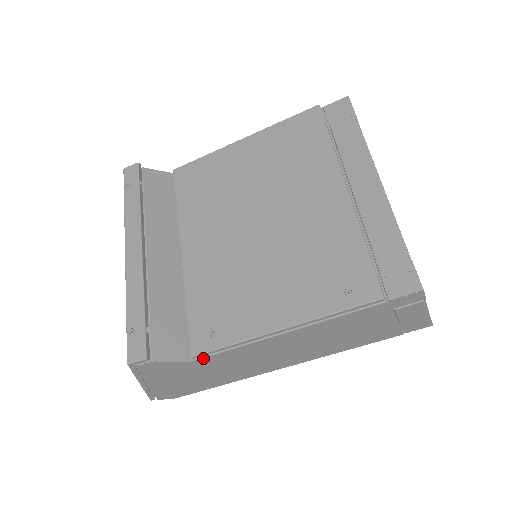
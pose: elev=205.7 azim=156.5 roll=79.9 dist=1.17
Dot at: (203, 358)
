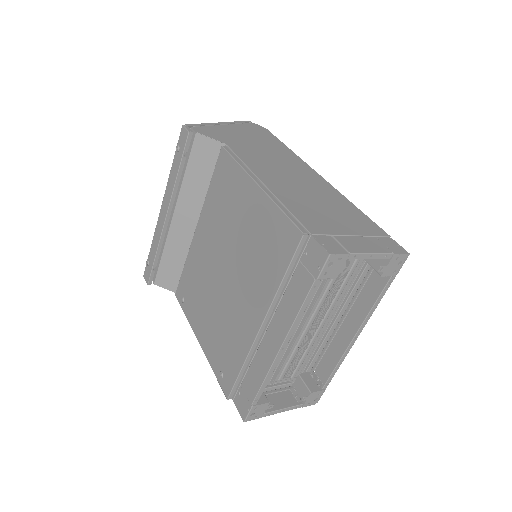
Dot at: occluded
